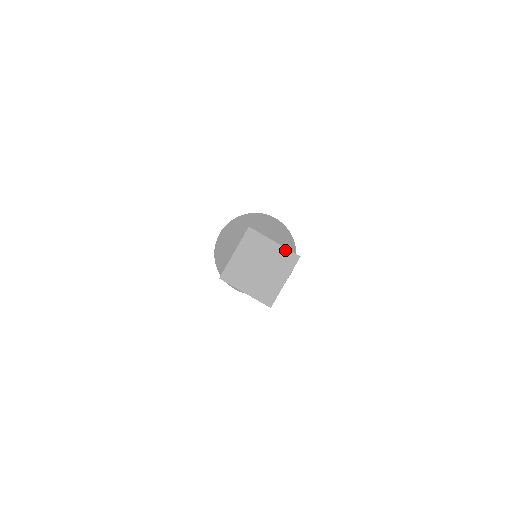
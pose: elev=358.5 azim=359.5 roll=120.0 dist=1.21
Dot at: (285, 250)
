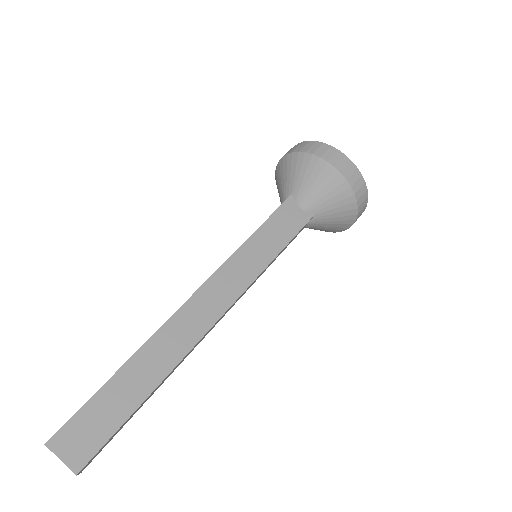
Dot at: (68, 467)
